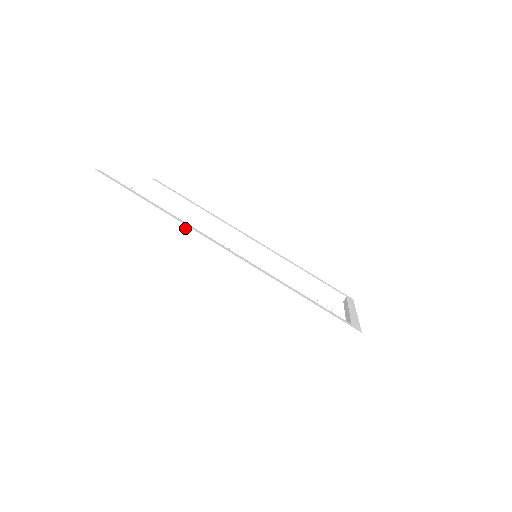
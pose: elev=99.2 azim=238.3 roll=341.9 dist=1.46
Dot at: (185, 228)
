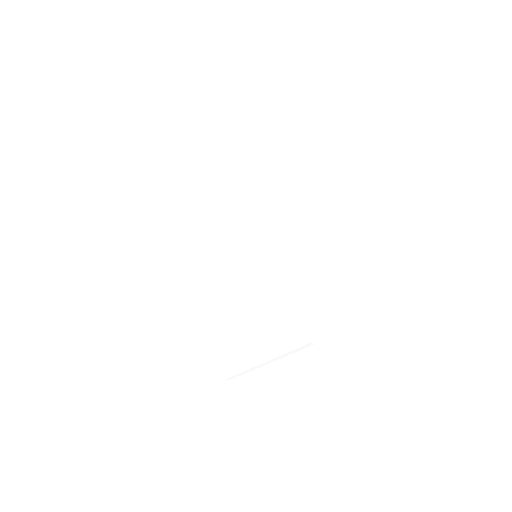
Dot at: (288, 177)
